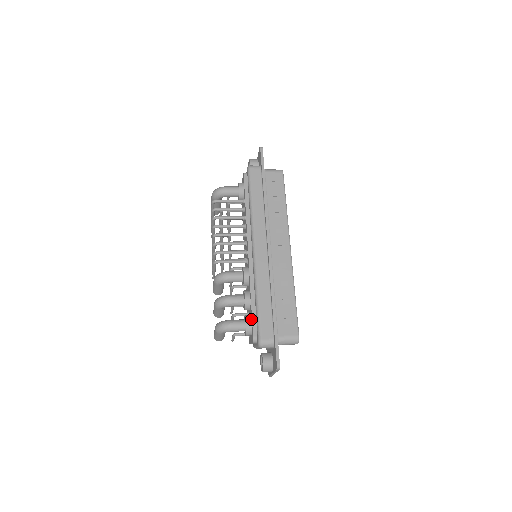
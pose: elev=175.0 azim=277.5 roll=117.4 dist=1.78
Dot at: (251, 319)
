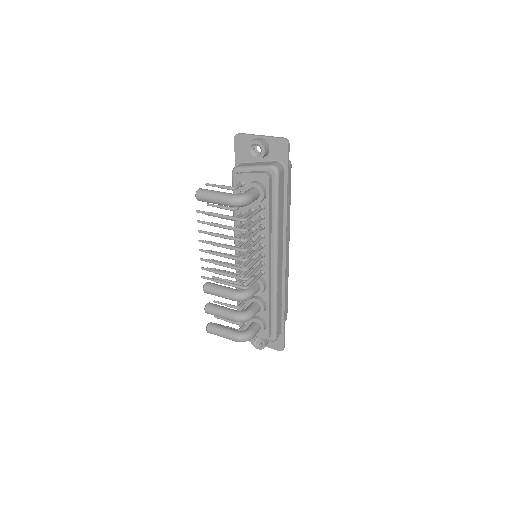
Dot at: (266, 323)
